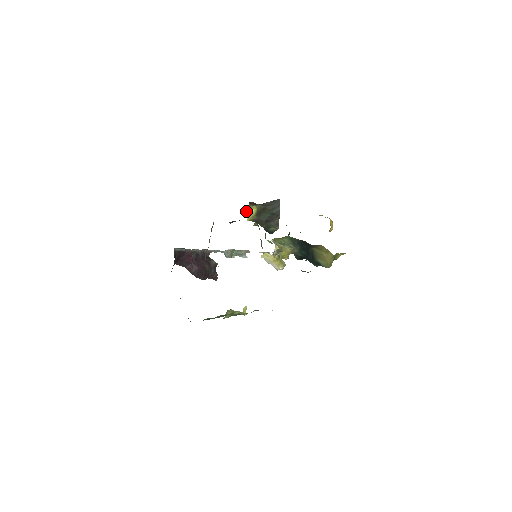
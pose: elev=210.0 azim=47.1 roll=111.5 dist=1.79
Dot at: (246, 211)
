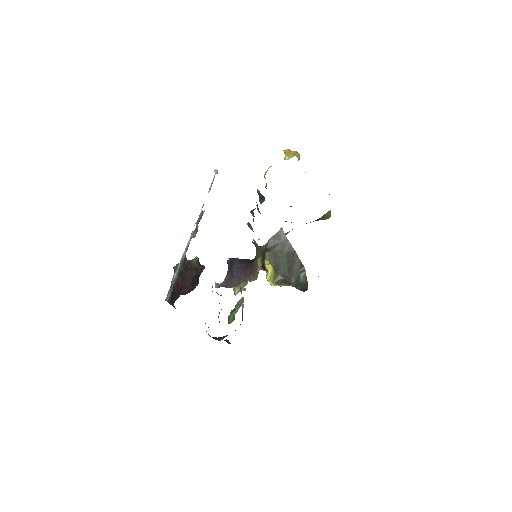
Dot at: occluded
